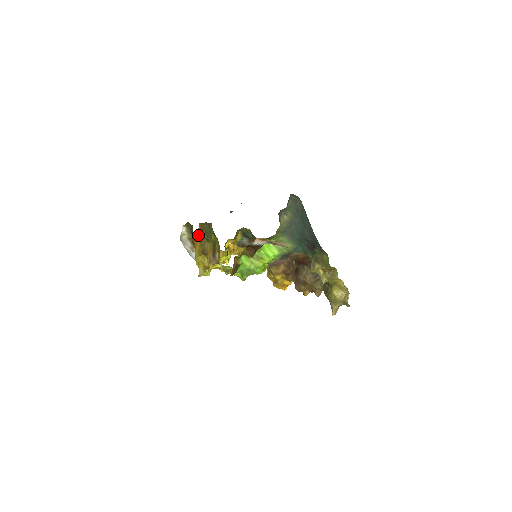
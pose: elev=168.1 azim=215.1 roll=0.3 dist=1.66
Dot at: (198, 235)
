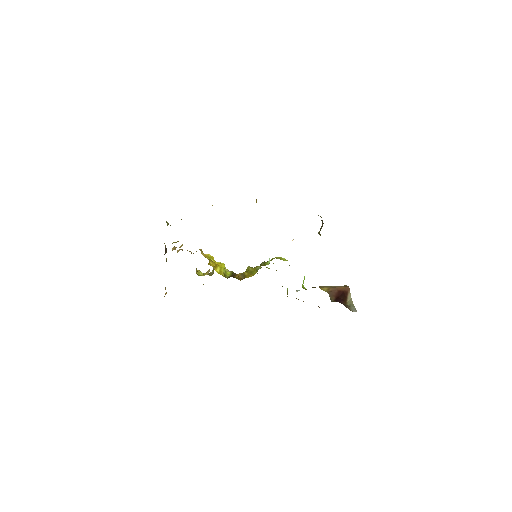
Dot at: occluded
